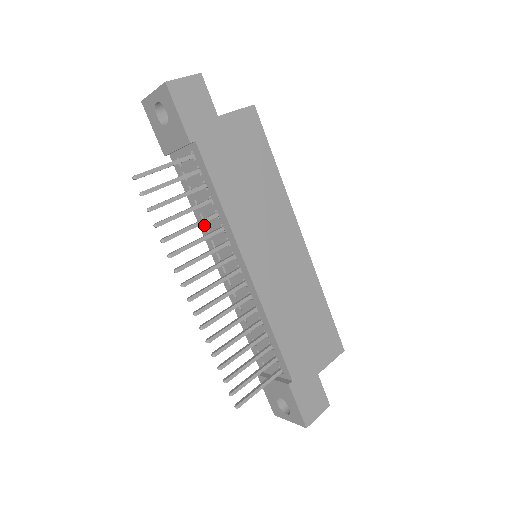
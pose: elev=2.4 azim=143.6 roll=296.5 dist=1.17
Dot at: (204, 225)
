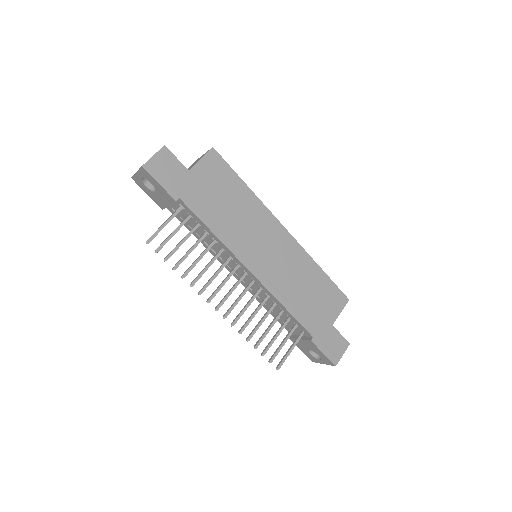
Dot at: occluded
